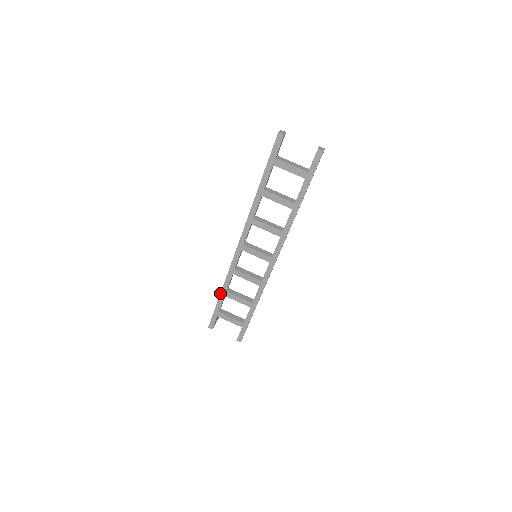
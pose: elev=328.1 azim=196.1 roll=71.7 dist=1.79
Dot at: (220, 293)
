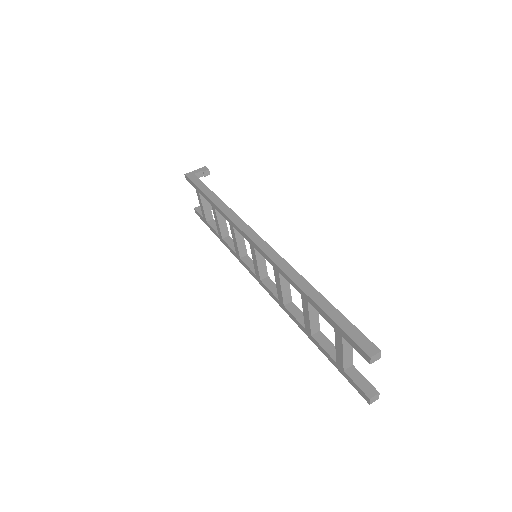
Dot at: (210, 199)
